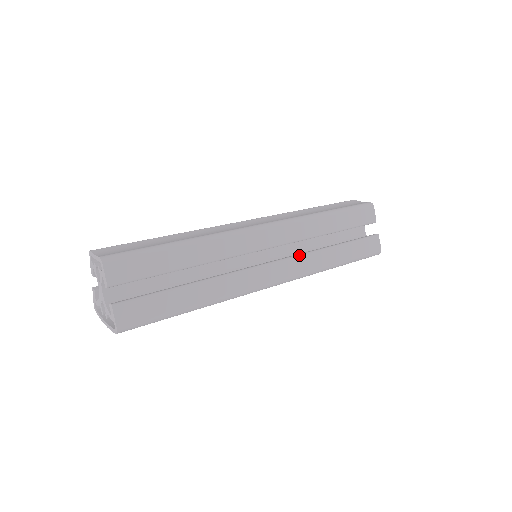
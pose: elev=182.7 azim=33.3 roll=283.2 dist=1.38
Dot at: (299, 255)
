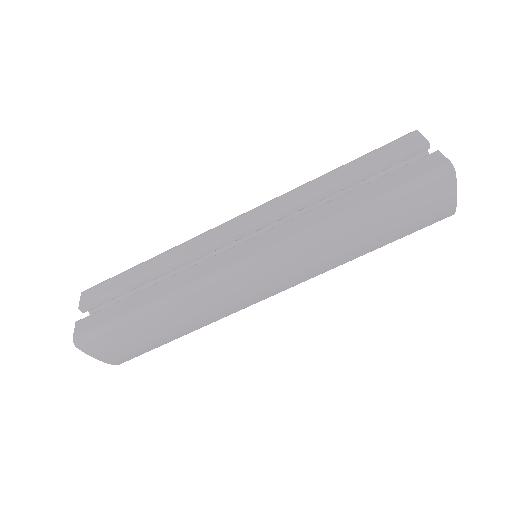
Dot at: (286, 222)
